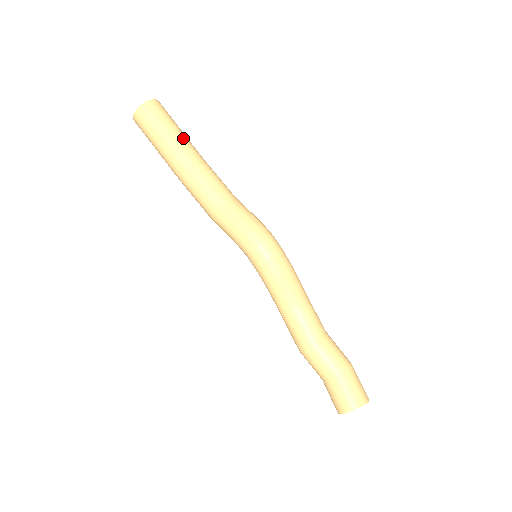
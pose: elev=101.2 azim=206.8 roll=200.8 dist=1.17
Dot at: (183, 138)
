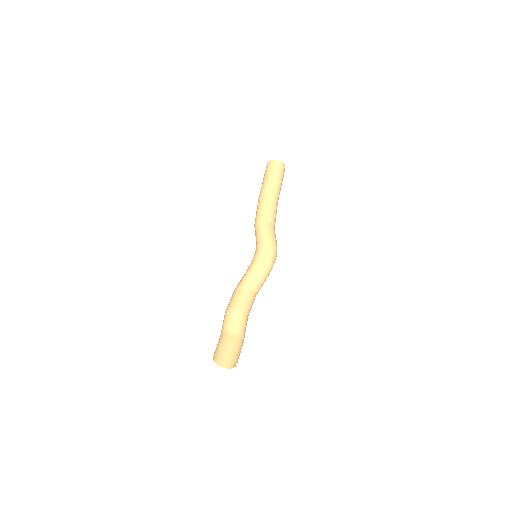
Dot at: occluded
